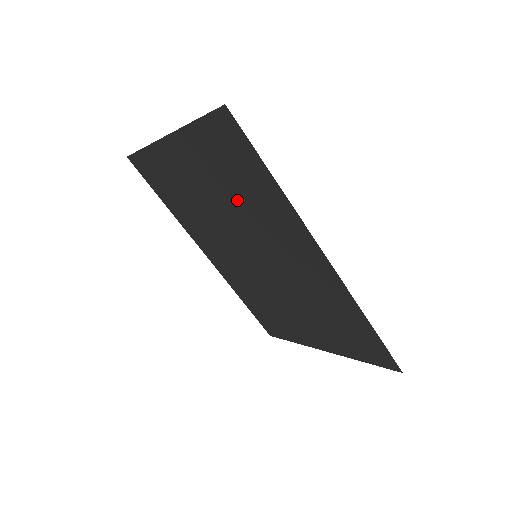
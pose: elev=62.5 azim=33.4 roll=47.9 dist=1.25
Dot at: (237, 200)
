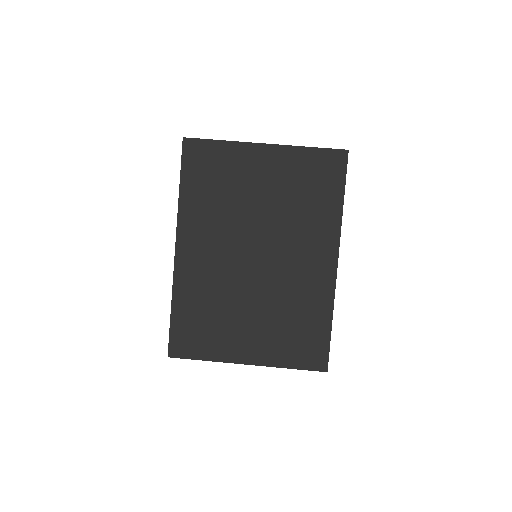
Dot at: (291, 206)
